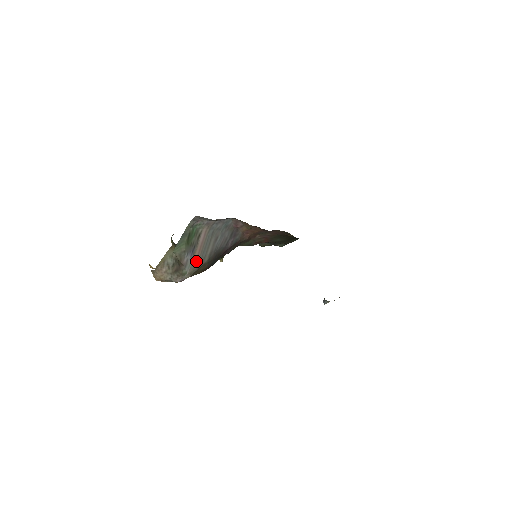
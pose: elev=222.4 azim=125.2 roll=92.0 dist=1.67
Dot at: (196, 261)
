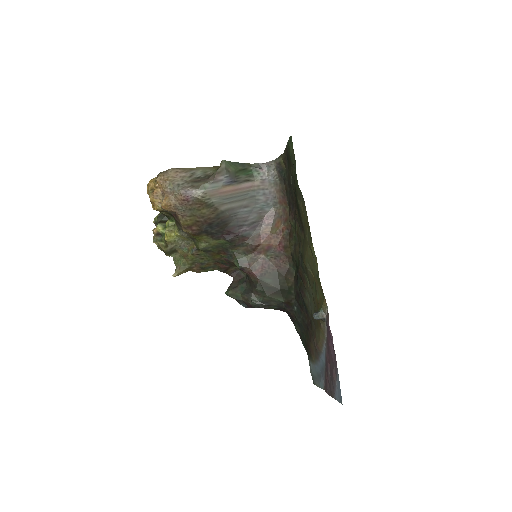
Dot at: (221, 193)
